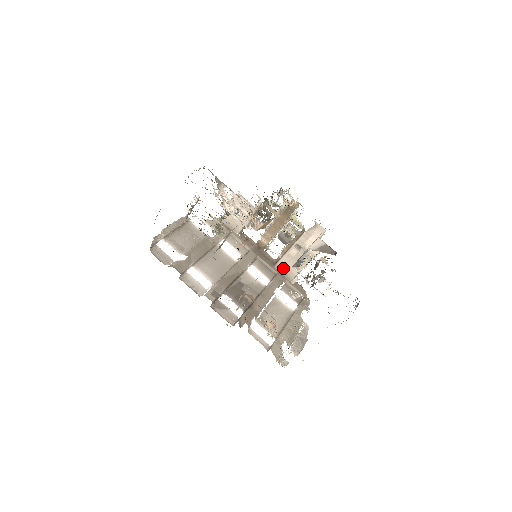
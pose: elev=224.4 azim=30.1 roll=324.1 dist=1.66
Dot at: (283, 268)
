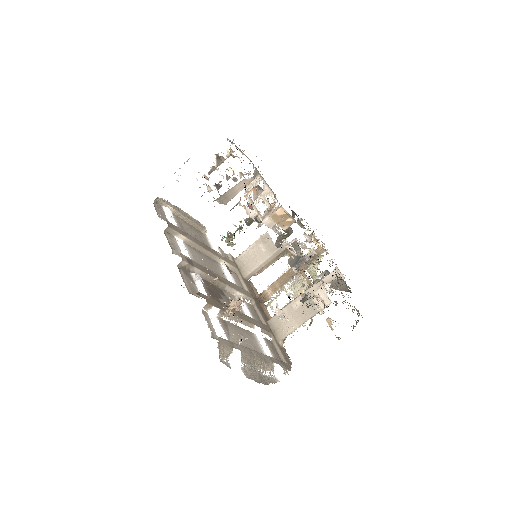
Dot at: (277, 324)
